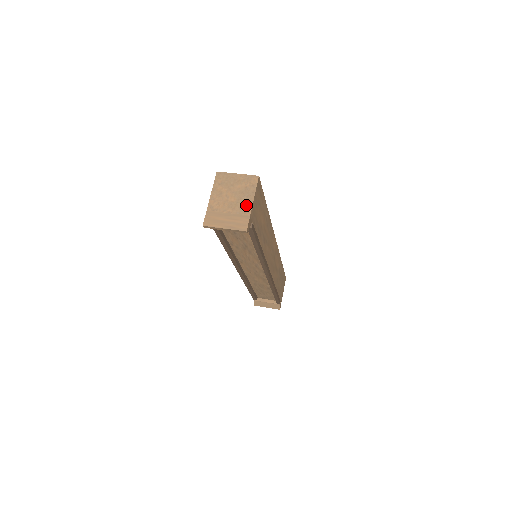
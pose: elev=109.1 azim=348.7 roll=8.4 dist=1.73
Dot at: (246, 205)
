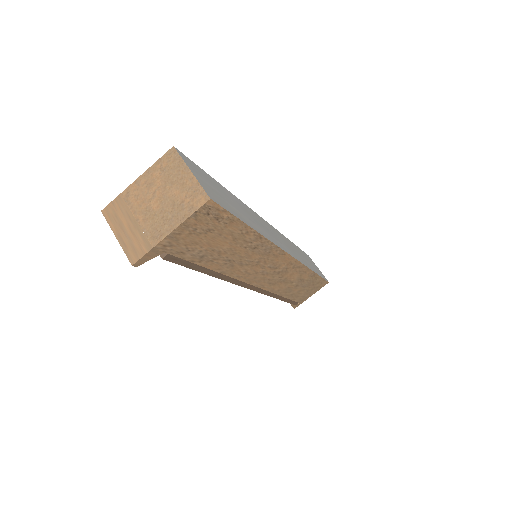
Dot at: (161, 228)
